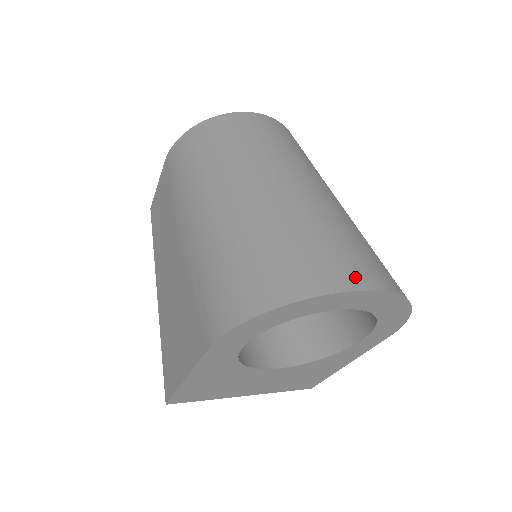
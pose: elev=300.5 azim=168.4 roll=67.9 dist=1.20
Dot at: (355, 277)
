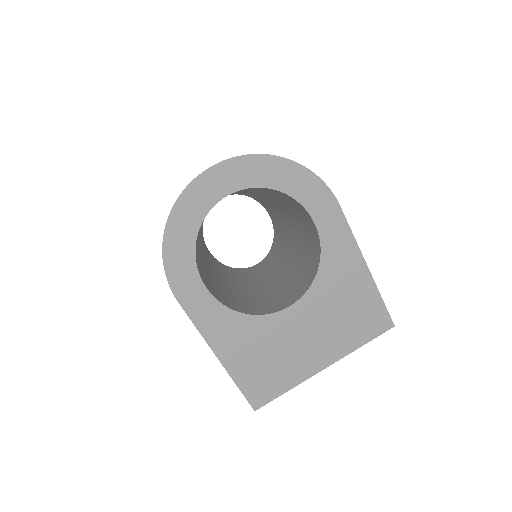
Dot at: occluded
